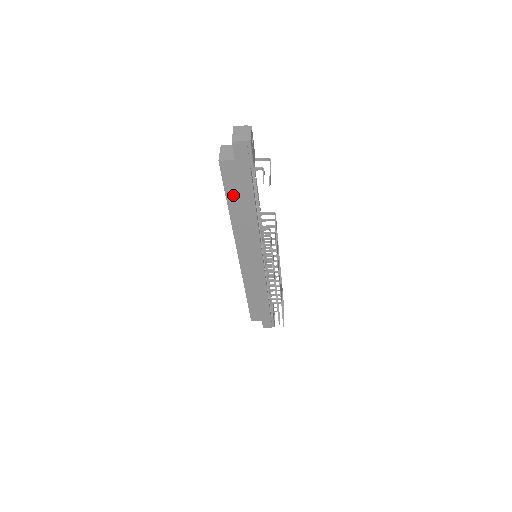
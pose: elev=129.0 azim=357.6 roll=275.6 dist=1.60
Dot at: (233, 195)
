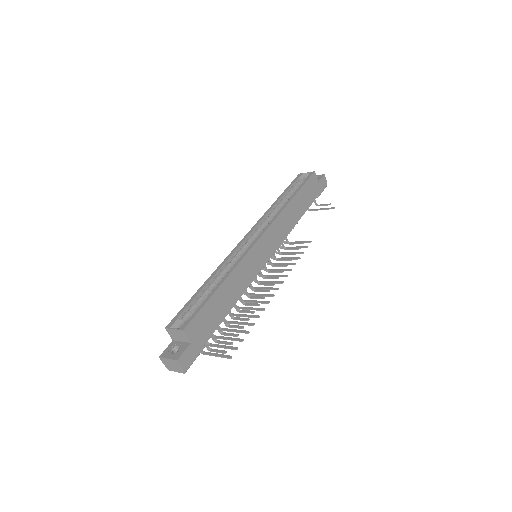
Dot at: (302, 194)
